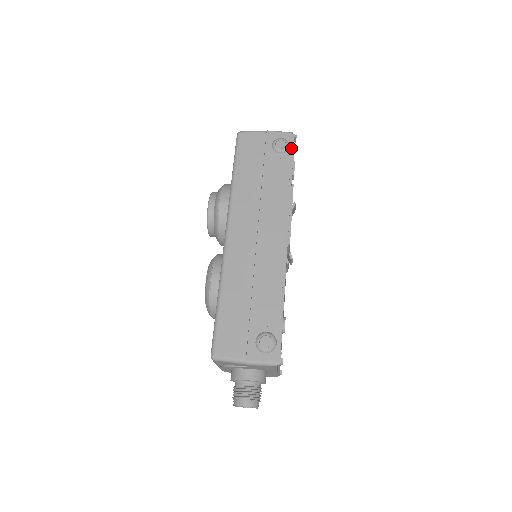
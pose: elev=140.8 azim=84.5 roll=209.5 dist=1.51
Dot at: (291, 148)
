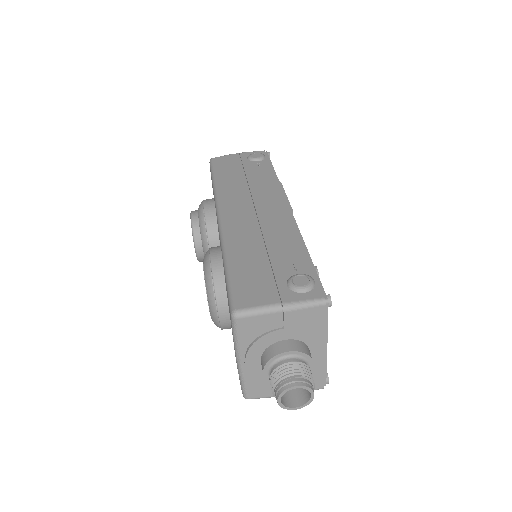
Dot at: (267, 157)
